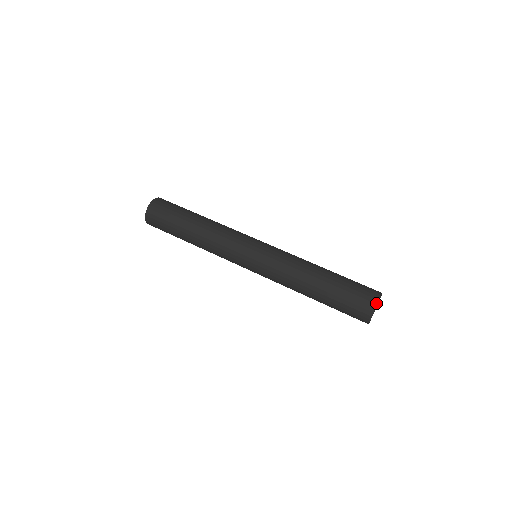
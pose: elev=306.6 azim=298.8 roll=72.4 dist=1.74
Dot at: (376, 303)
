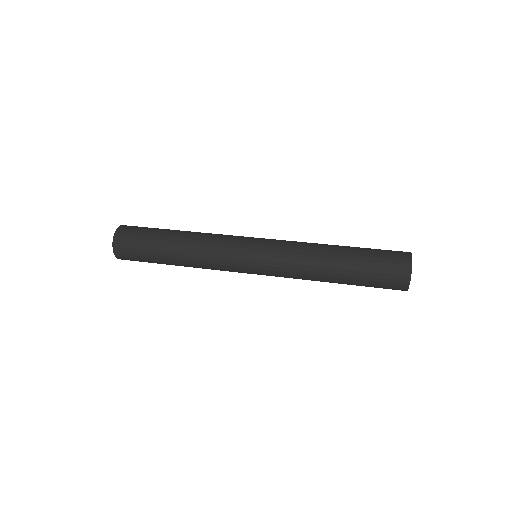
Dot at: (410, 265)
